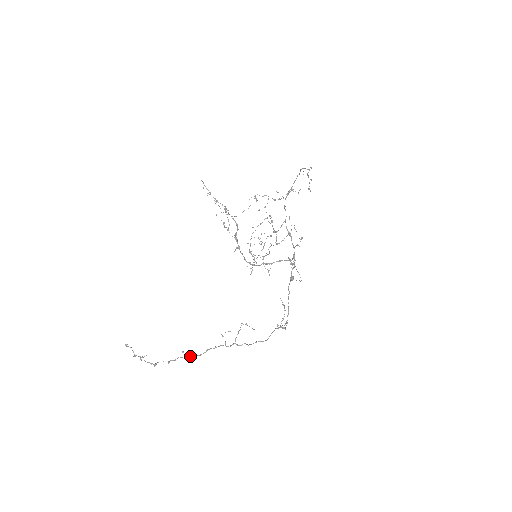
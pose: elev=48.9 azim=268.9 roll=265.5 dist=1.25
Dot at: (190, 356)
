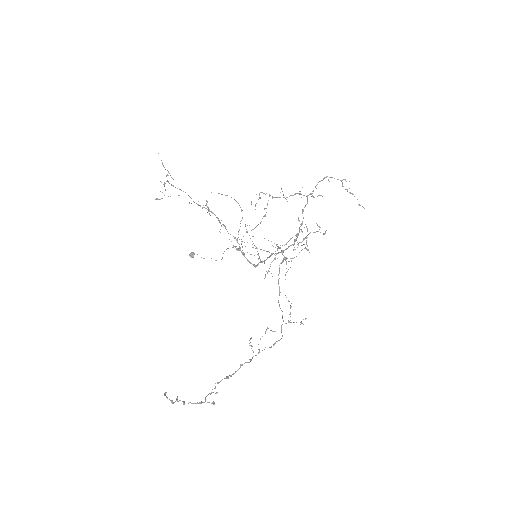
Dot at: (228, 378)
